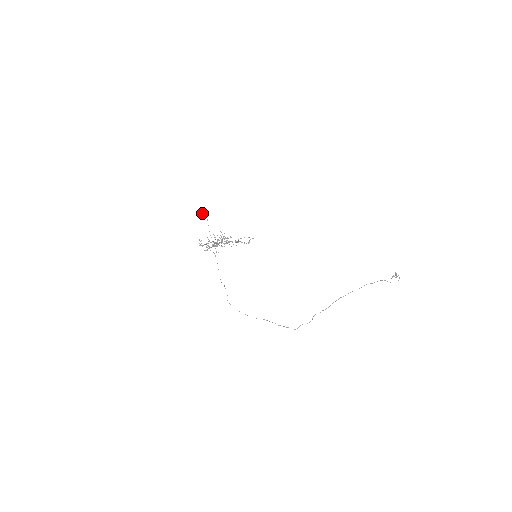
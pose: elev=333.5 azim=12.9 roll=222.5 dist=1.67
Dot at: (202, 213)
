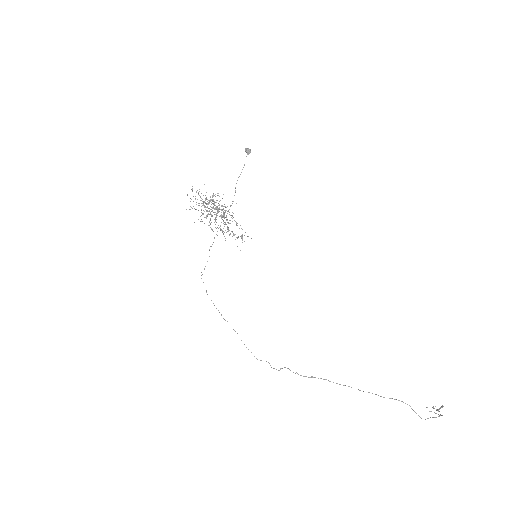
Dot at: (245, 149)
